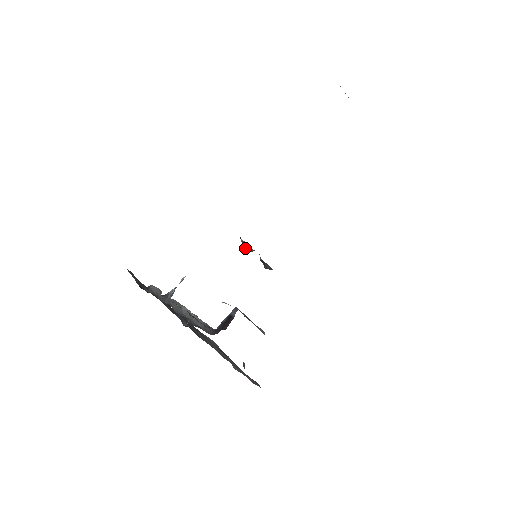
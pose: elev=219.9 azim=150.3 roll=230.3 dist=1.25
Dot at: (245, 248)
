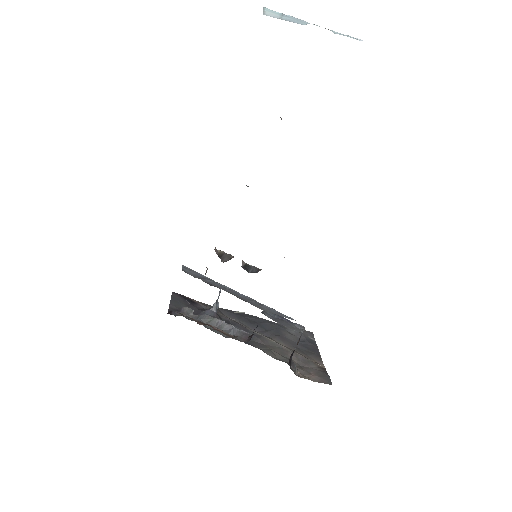
Dot at: (223, 259)
